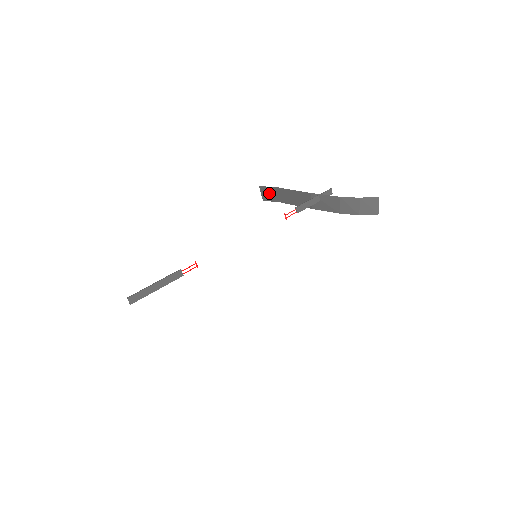
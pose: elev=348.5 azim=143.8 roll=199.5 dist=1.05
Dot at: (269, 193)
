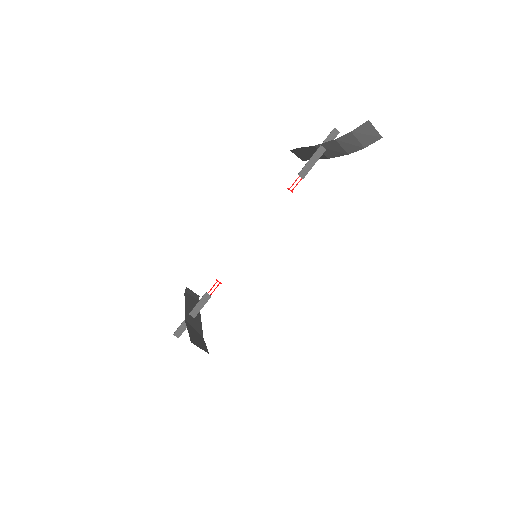
Dot at: (299, 154)
